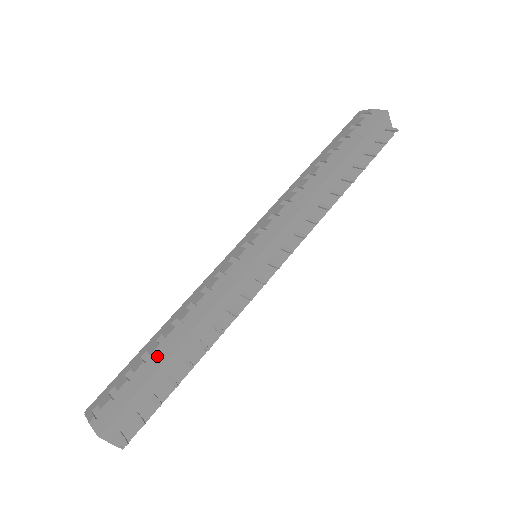
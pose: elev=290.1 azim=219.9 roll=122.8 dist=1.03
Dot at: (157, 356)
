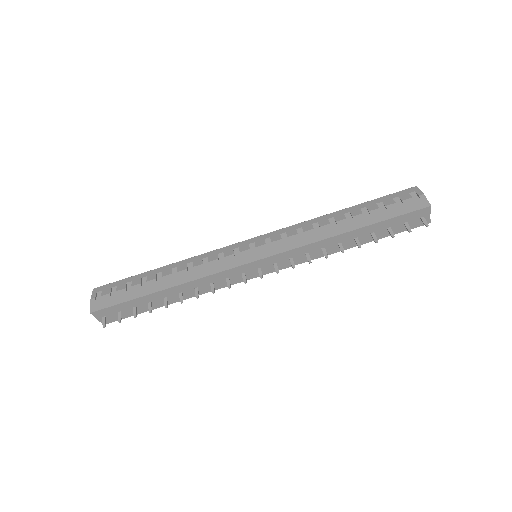
Dot at: (149, 286)
